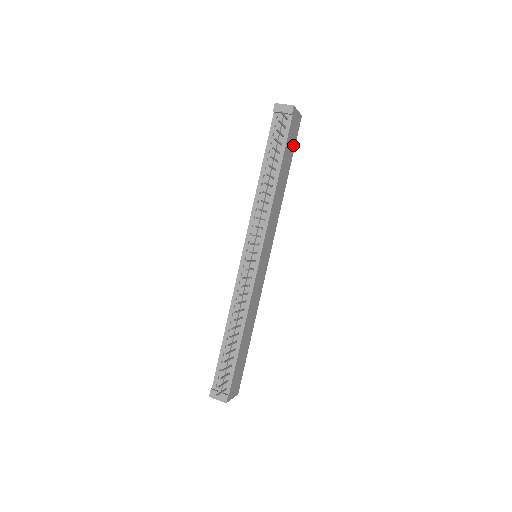
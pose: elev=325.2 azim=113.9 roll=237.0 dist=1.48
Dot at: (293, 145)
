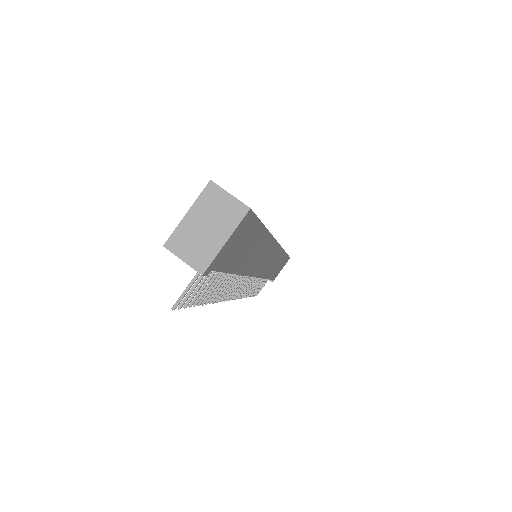
Dot at: (252, 230)
